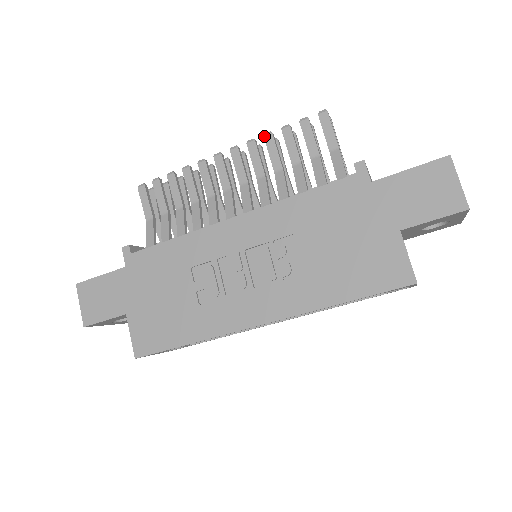
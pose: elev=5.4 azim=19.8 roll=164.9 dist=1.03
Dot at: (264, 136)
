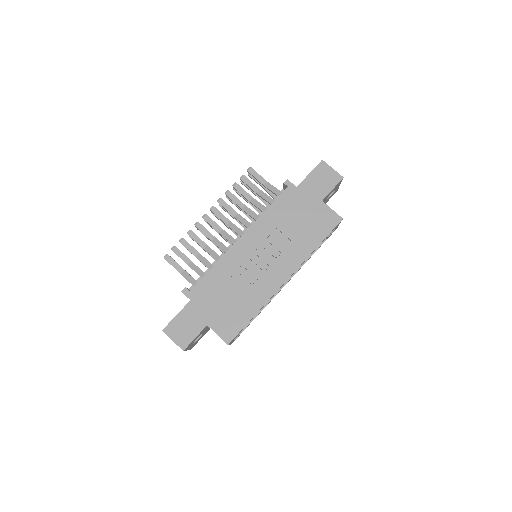
Dot at: (225, 194)
